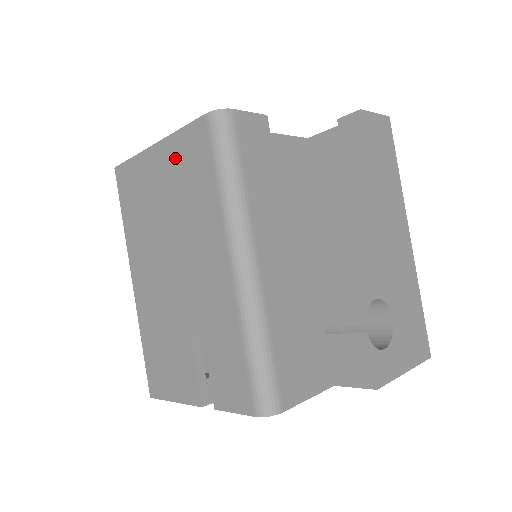
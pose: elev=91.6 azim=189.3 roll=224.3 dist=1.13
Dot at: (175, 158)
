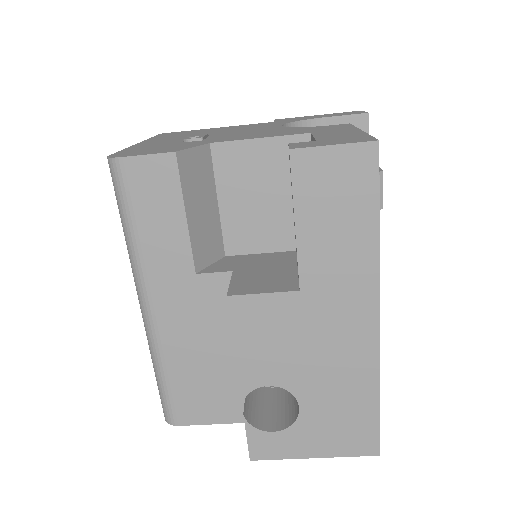
Dot at: occluded
